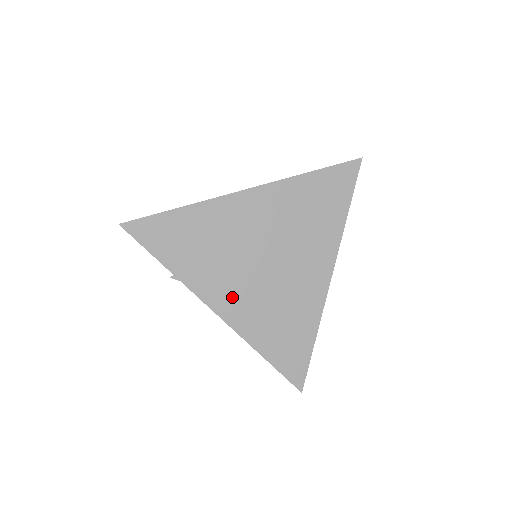
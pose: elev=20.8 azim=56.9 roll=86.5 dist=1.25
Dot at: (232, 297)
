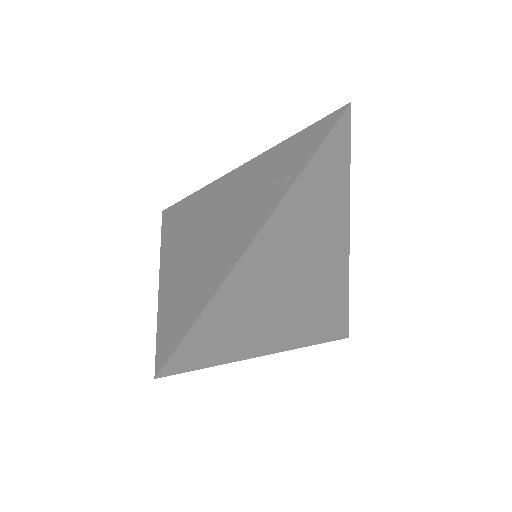
Dot at: (283, 329)
